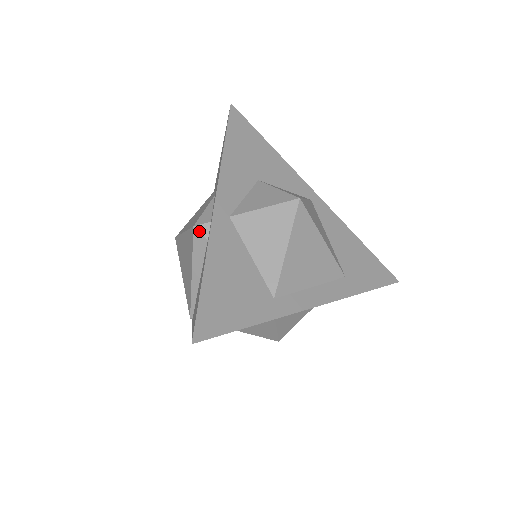
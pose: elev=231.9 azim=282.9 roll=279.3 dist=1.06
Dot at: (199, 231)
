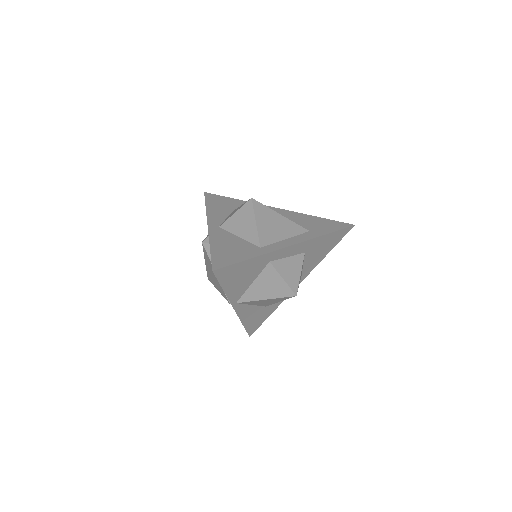
Dot at: (206, 242)
